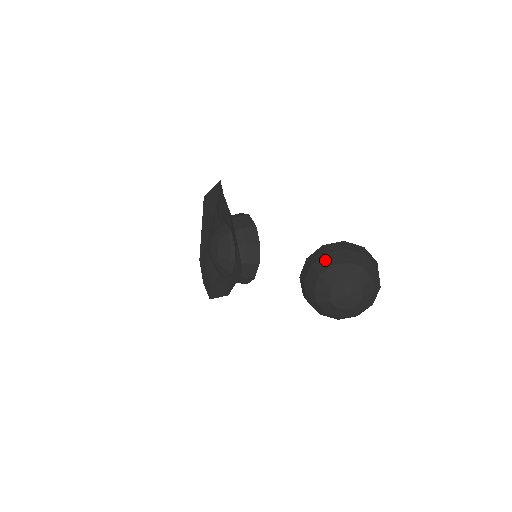
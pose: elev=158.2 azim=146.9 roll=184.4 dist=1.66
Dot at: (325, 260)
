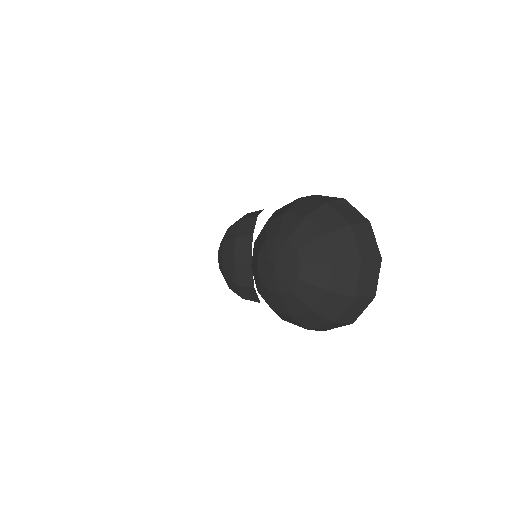
Dot at: occluded
